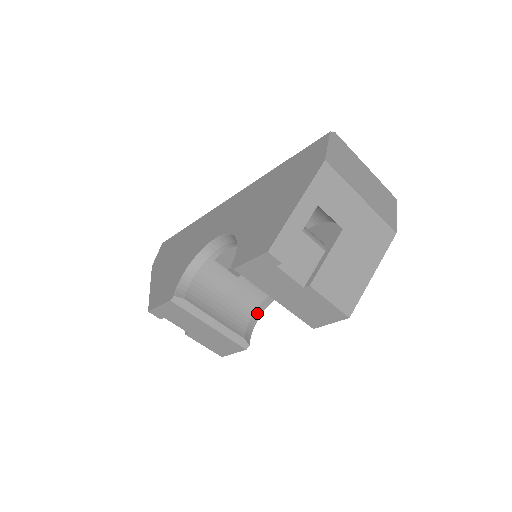
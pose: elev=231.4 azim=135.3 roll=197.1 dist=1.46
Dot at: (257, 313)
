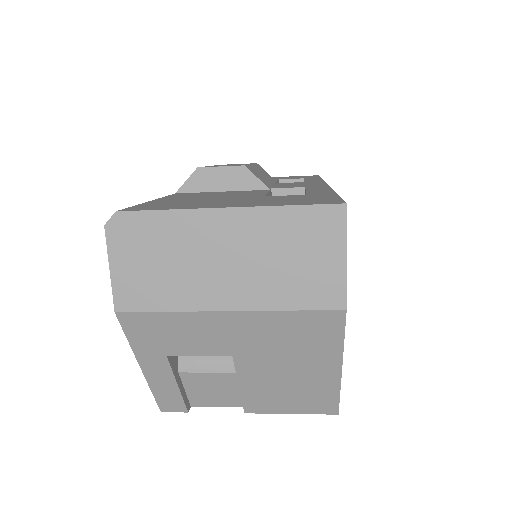
Dot at: occluded
